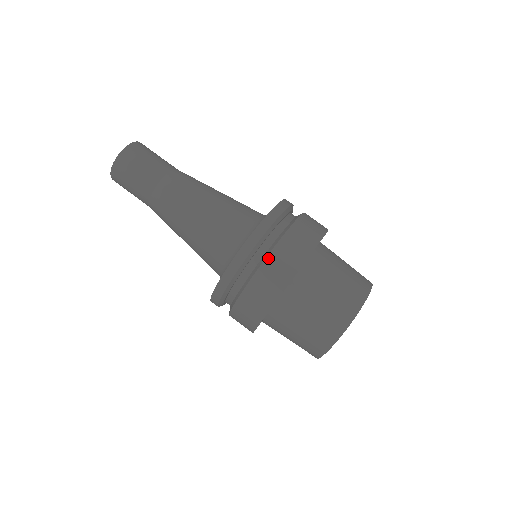
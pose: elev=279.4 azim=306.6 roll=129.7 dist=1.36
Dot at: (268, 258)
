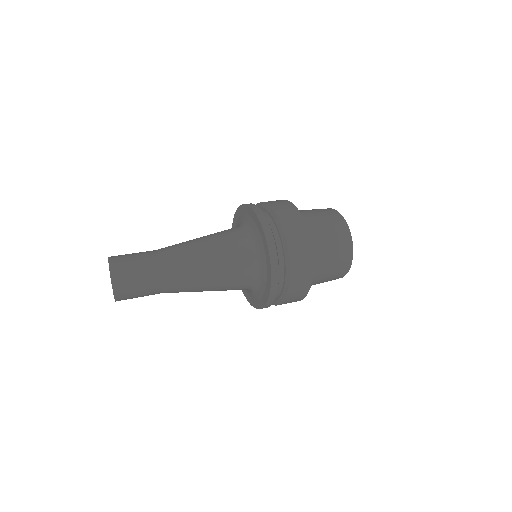
Dot at: (270, 205)
